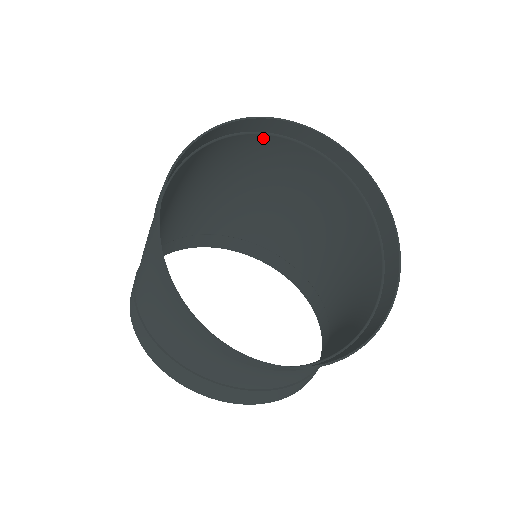
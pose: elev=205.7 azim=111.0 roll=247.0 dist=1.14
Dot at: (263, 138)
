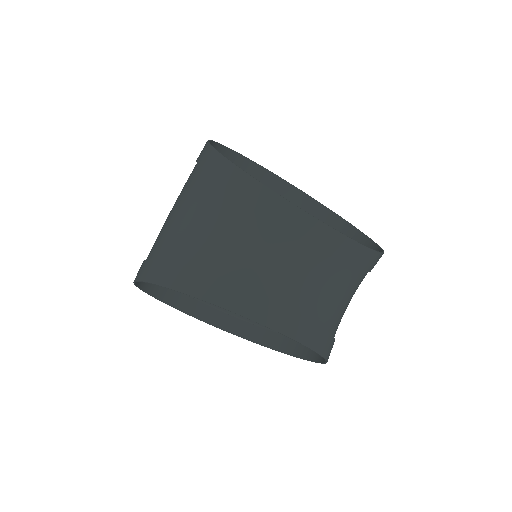
Dot at: occluded
